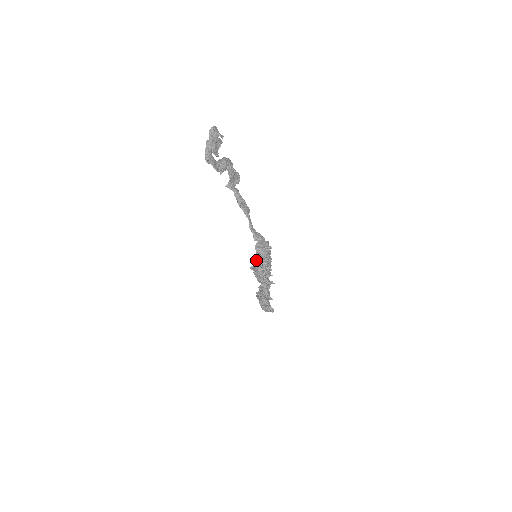
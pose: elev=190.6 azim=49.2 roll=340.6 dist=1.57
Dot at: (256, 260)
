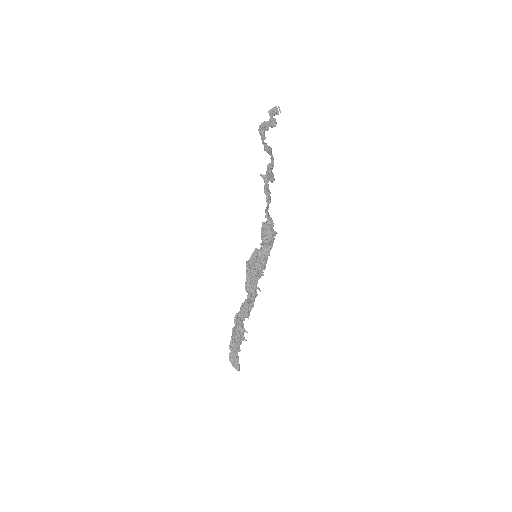
Dot at: (256, 248)
